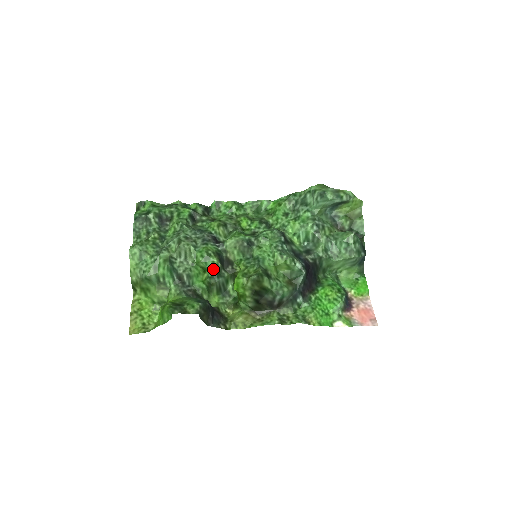
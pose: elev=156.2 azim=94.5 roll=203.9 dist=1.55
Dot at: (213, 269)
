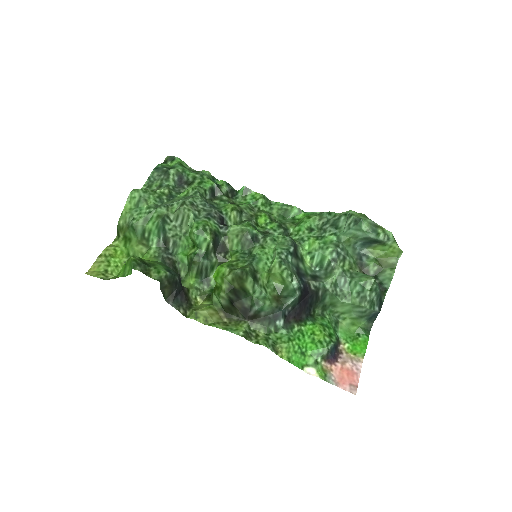
Dot at: (202, 247)
